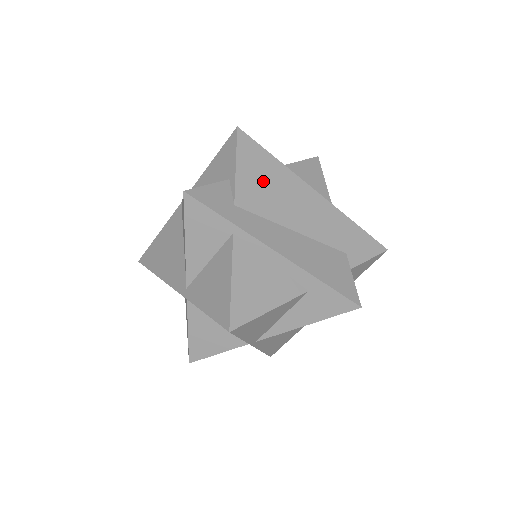
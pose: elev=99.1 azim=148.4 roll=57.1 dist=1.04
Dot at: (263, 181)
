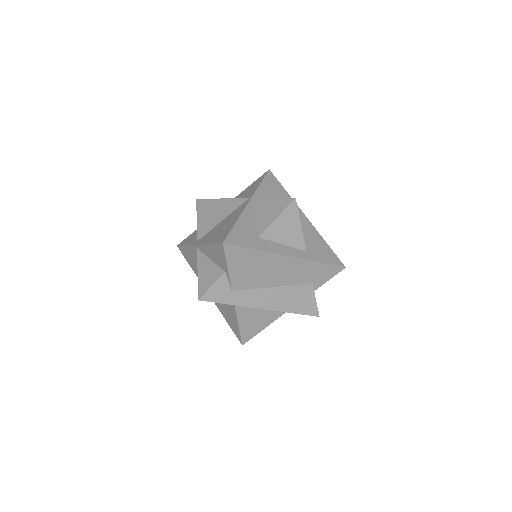
Dot at: (249, 269)
